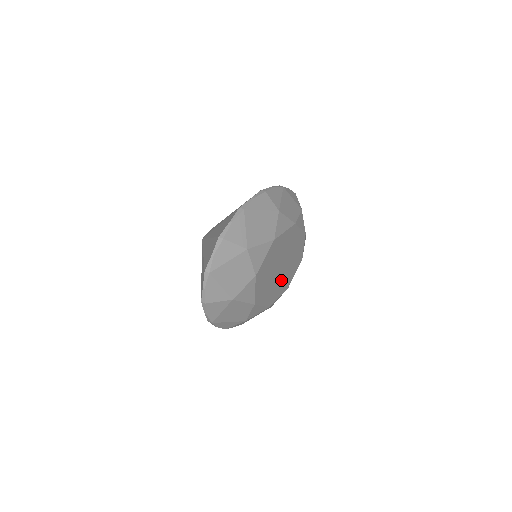
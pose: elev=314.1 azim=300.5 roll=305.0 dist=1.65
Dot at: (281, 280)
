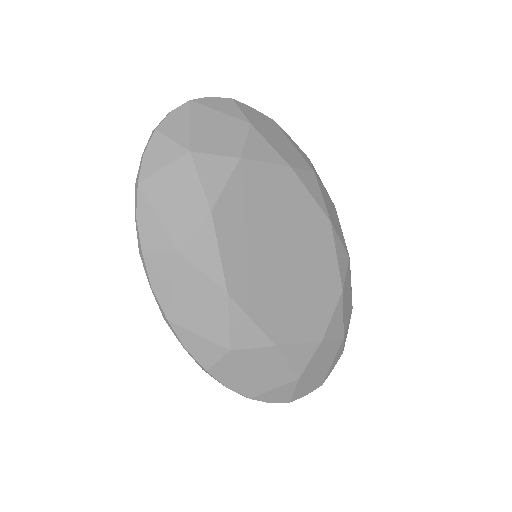
Dot at: (271, 287)
